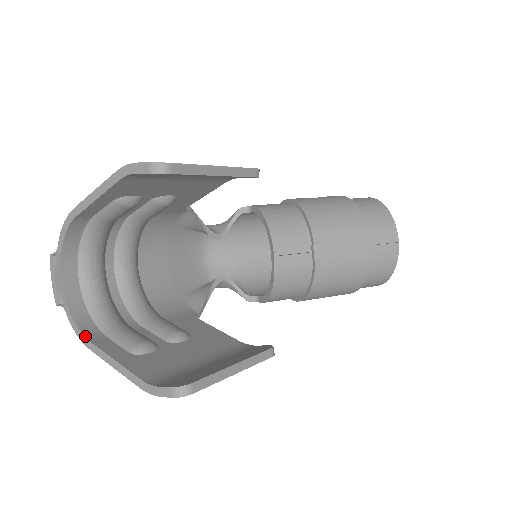
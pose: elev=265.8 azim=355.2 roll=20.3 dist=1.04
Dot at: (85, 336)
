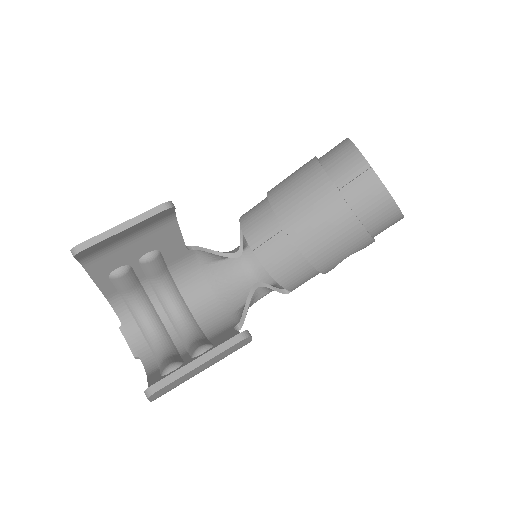
Dot at: (147, 374)
